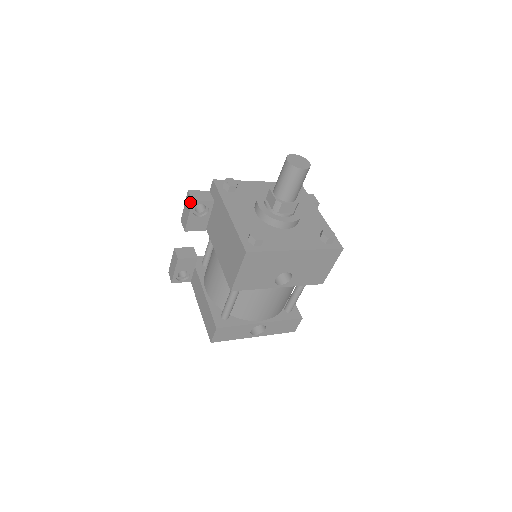
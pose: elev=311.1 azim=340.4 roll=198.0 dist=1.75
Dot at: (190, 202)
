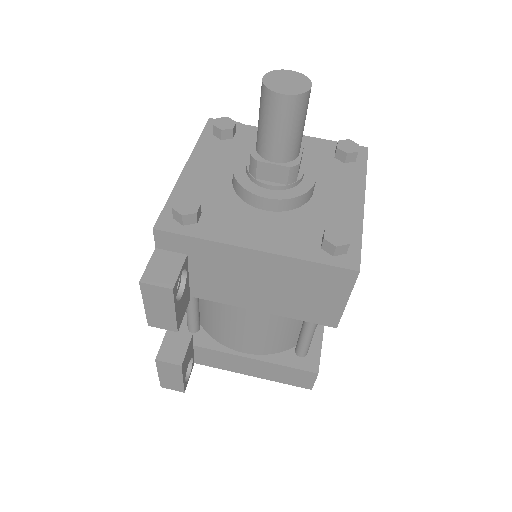
Dot at: (166, 294)
